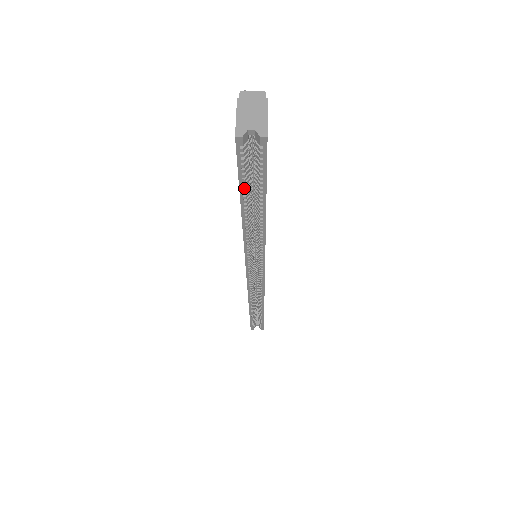
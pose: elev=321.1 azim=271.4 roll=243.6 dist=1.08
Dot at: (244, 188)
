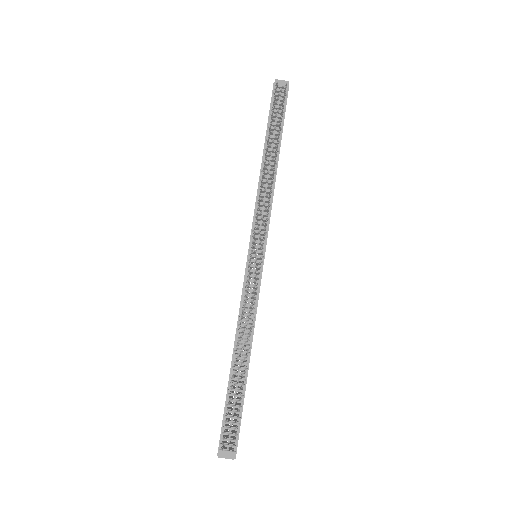
Dot at: occluded
